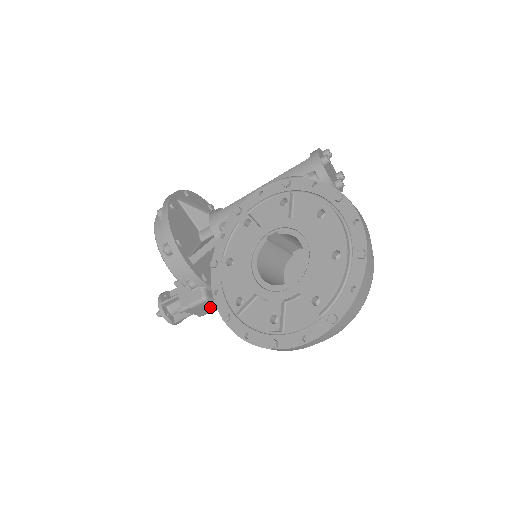
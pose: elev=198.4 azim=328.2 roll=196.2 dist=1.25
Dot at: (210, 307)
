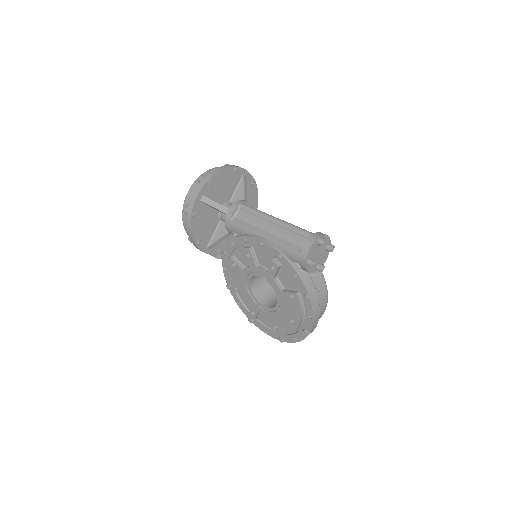
Dot at: occluded
